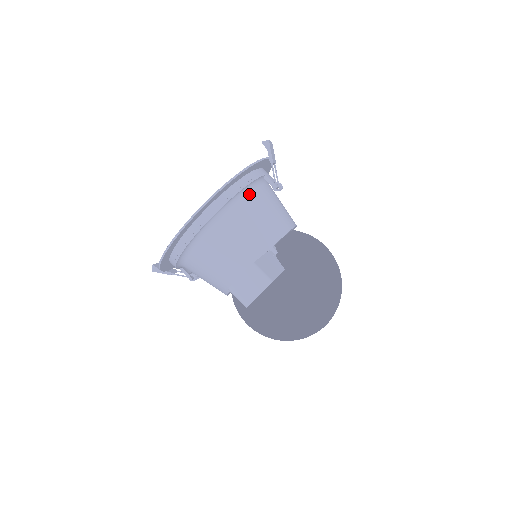
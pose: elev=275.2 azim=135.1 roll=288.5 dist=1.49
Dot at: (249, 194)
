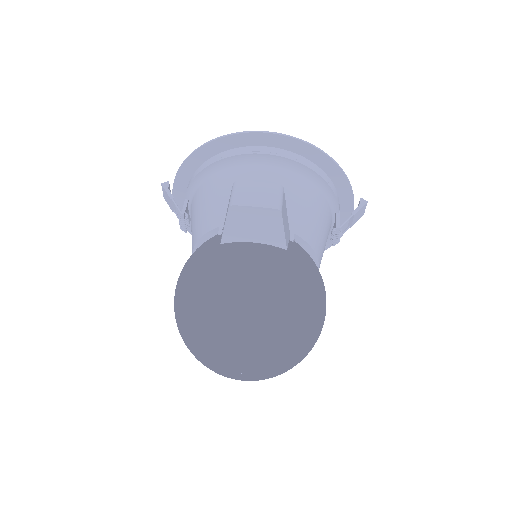
Dot at: (321, 192)
